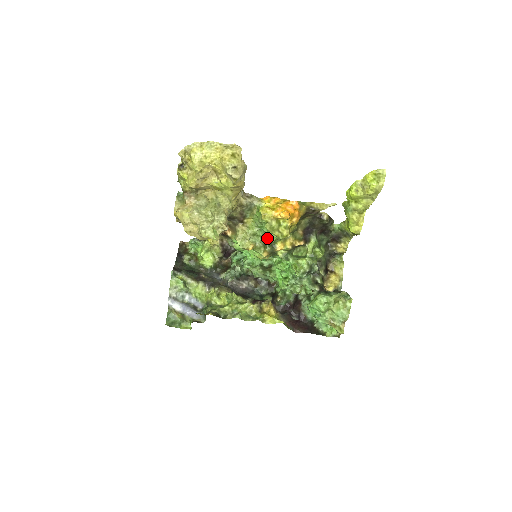
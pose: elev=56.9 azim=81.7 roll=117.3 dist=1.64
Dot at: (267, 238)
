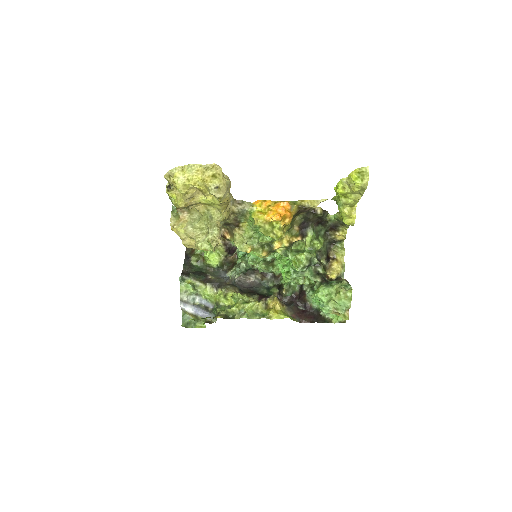
Dot at: (263, 240)
